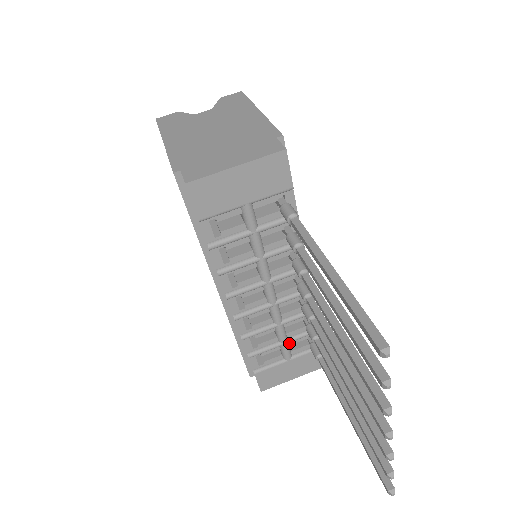
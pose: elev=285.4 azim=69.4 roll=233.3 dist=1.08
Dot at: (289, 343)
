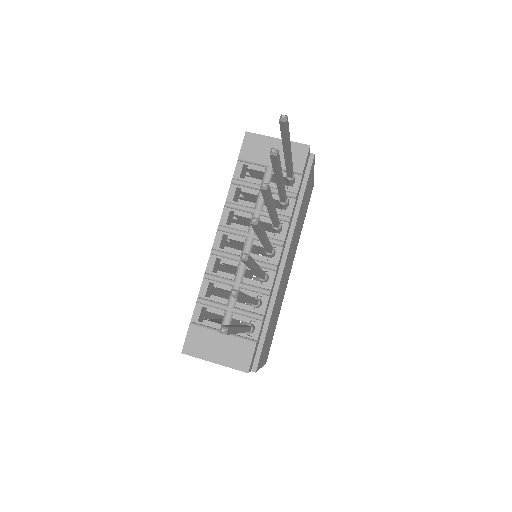
Dot at: (233, 315)
